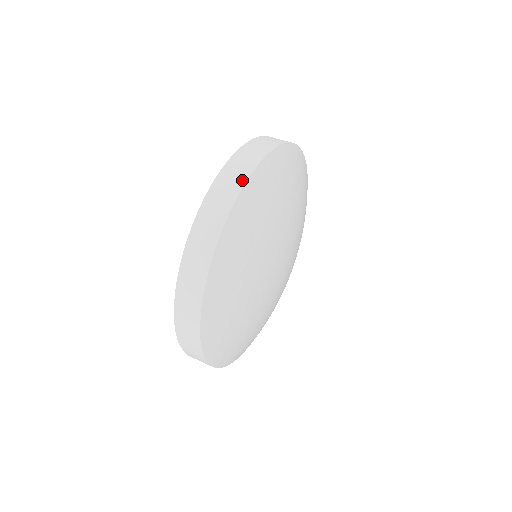
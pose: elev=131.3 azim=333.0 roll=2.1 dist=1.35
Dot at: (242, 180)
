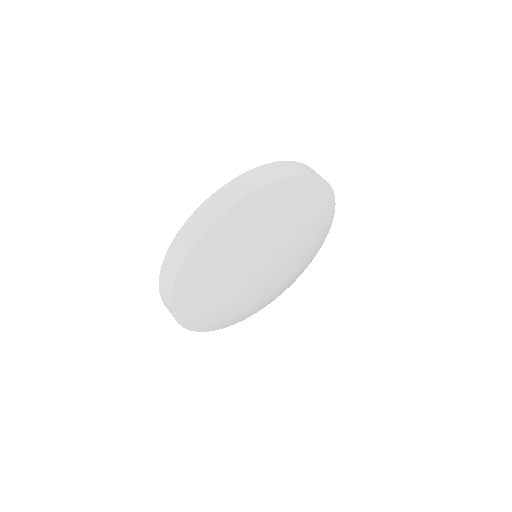
Dot at: (305, 172)
